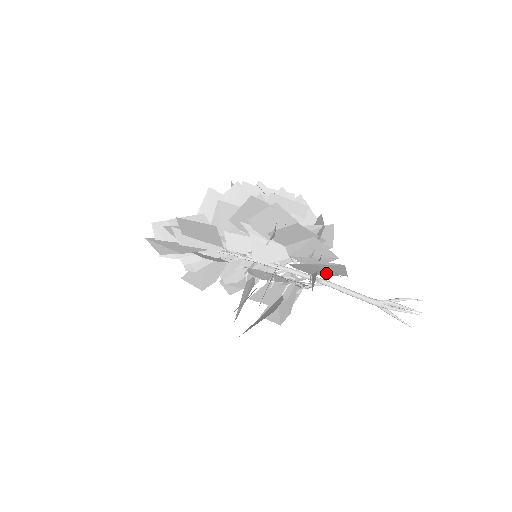
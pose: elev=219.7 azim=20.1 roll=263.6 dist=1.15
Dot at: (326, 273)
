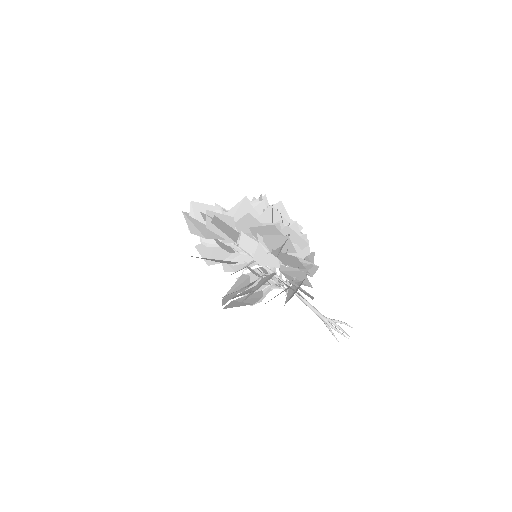
Dot at: occluded
